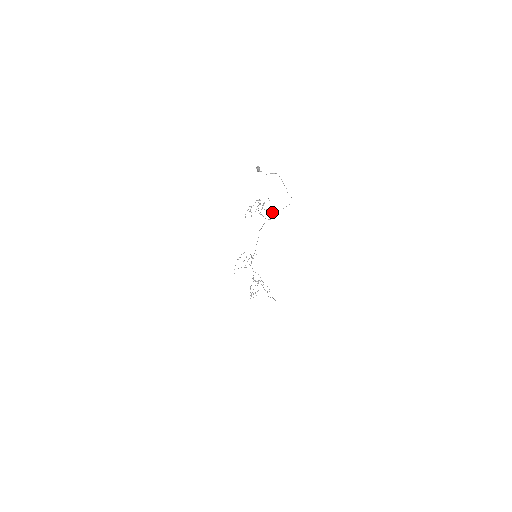
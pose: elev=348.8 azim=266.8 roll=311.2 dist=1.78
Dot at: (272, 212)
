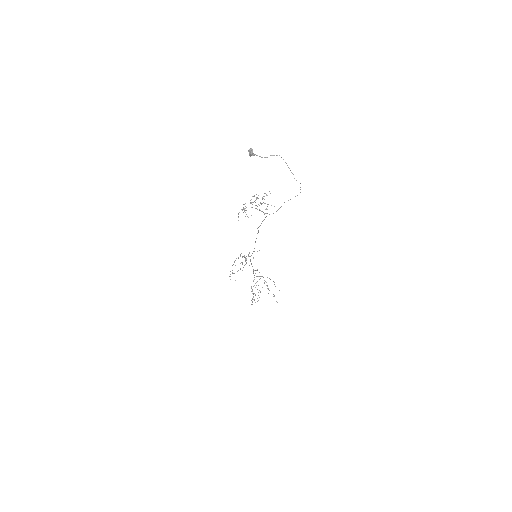
Dot at: (274, 206)
